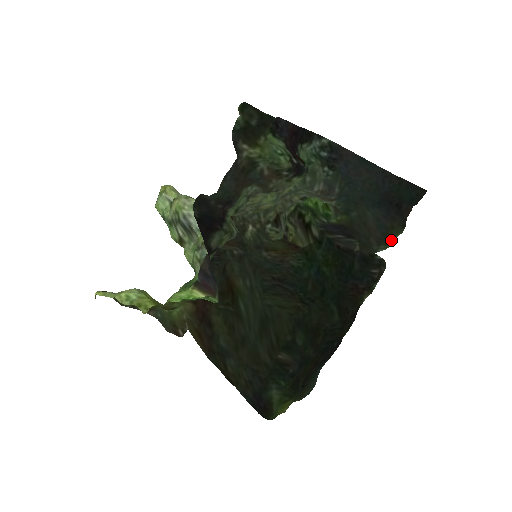
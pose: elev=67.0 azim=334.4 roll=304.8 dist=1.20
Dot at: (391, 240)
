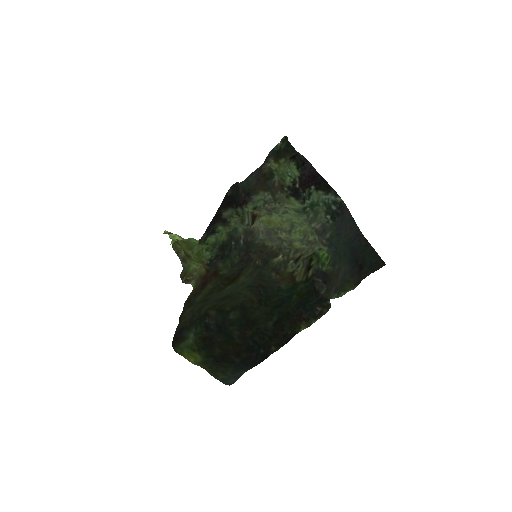
Dot at: (343, 292)
